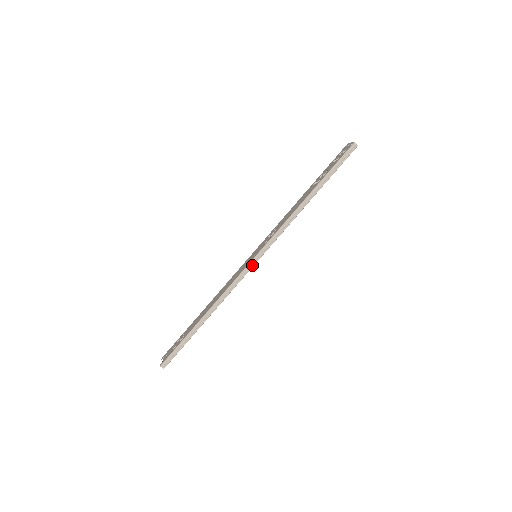
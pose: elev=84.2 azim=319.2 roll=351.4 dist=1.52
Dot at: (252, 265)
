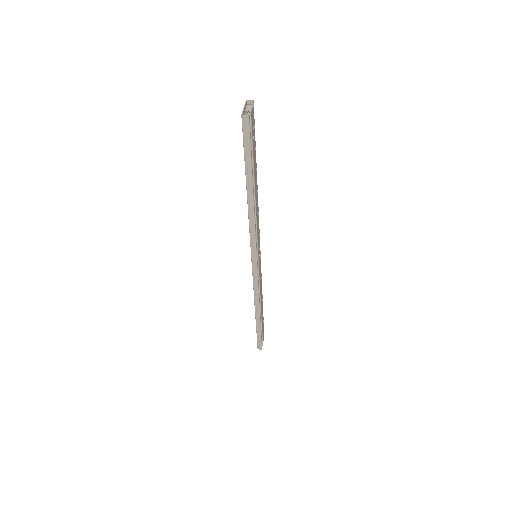
Dot at: (256, 271)
